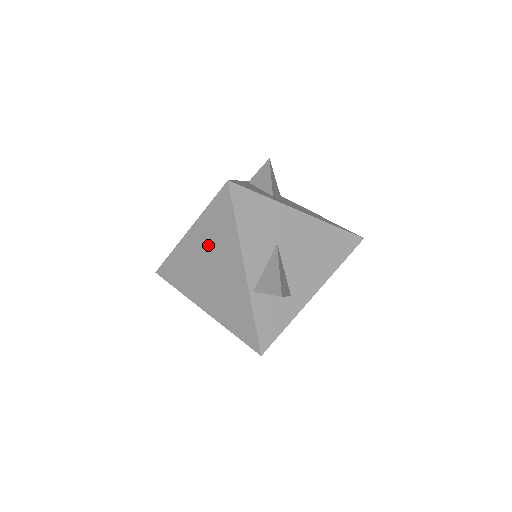
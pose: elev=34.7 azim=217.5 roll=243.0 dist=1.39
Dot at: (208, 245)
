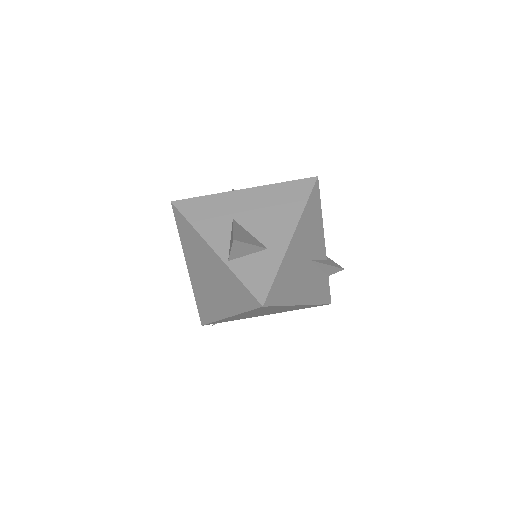
Dot at: (196, 261)
